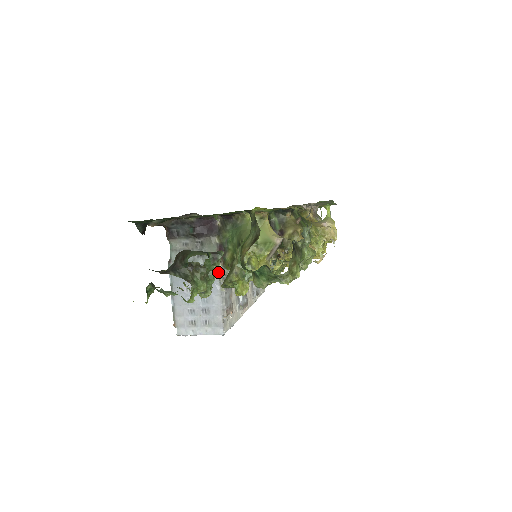
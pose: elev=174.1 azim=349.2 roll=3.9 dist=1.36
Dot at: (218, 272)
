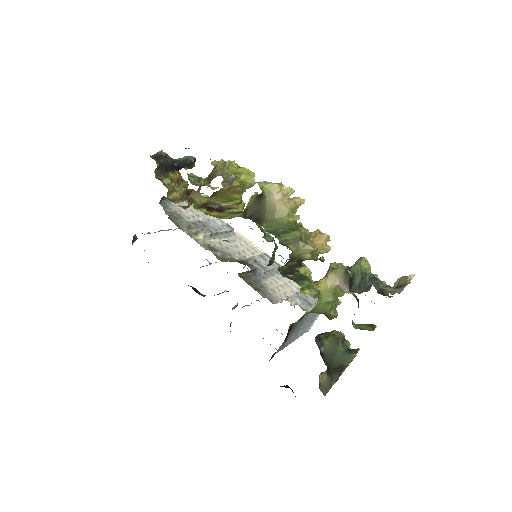
Dot at: (307, 316)
